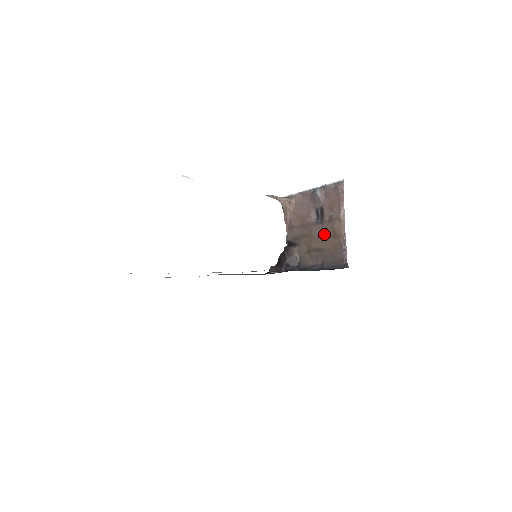
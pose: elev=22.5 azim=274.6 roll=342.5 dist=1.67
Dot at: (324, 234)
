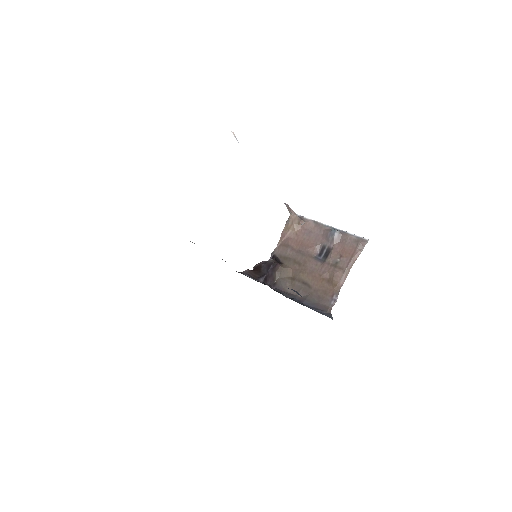
Dot at: (320, 273)
